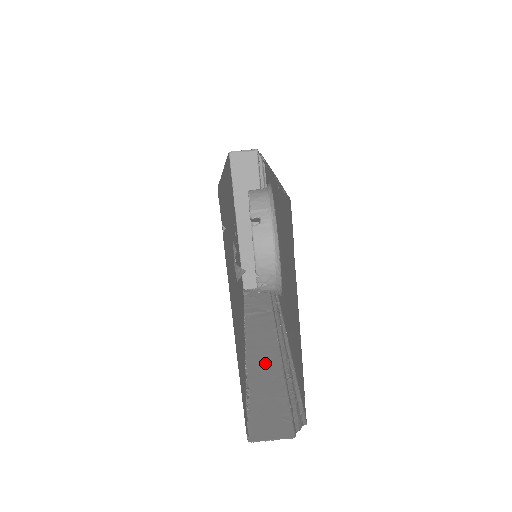
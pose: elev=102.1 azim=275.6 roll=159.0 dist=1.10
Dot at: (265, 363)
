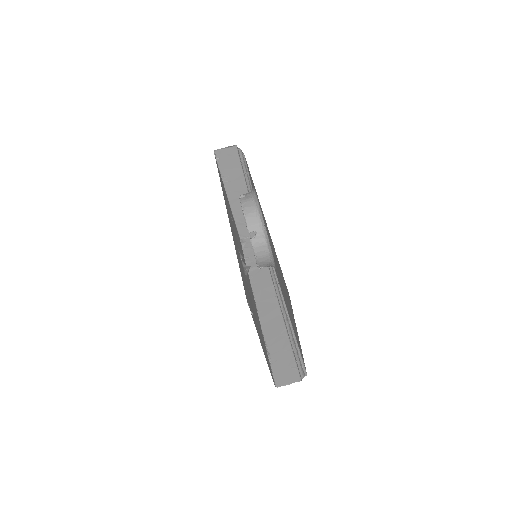
Dot at: (273, 321)
